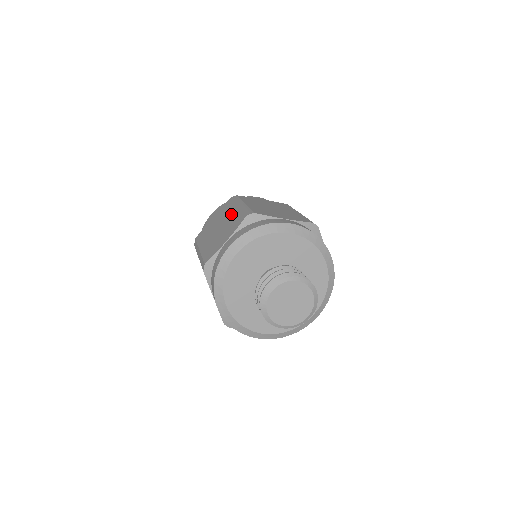
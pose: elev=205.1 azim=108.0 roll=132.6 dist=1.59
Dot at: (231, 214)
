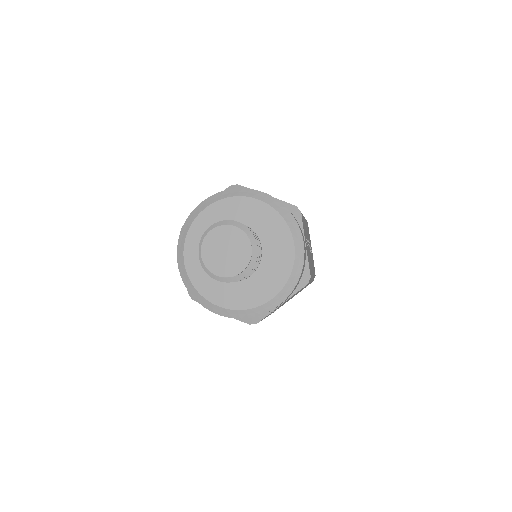
Dot at: occluded
